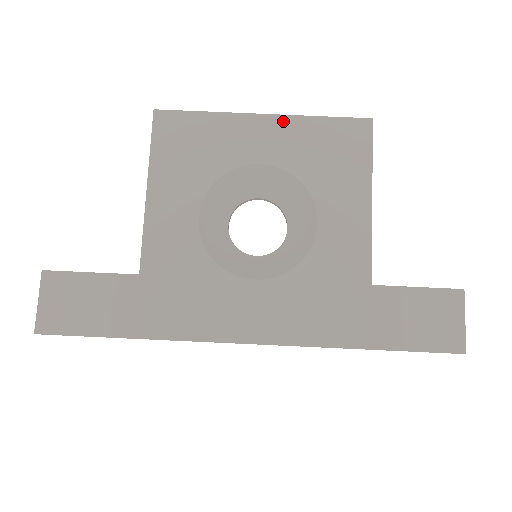
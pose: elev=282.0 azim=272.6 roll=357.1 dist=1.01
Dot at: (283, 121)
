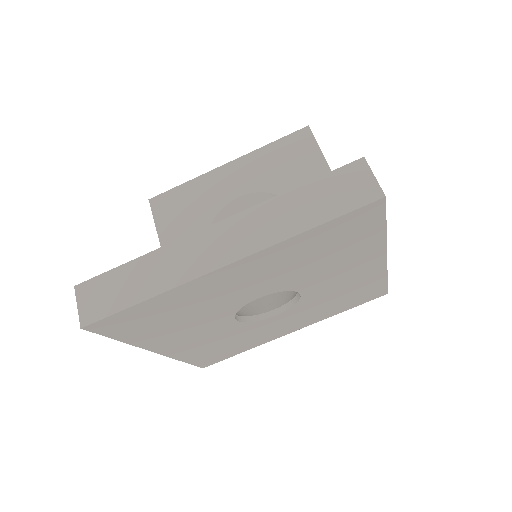
Dot at: (243, 161)
